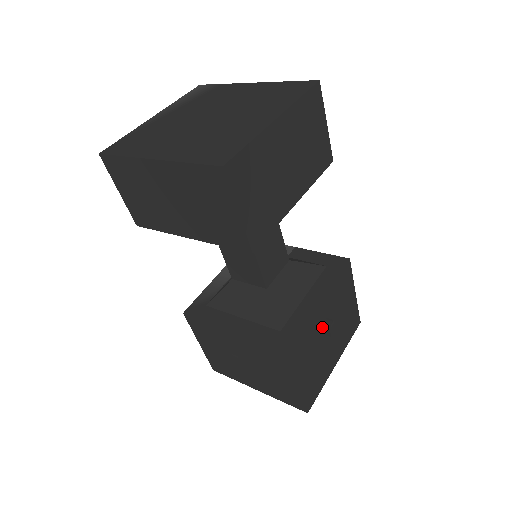
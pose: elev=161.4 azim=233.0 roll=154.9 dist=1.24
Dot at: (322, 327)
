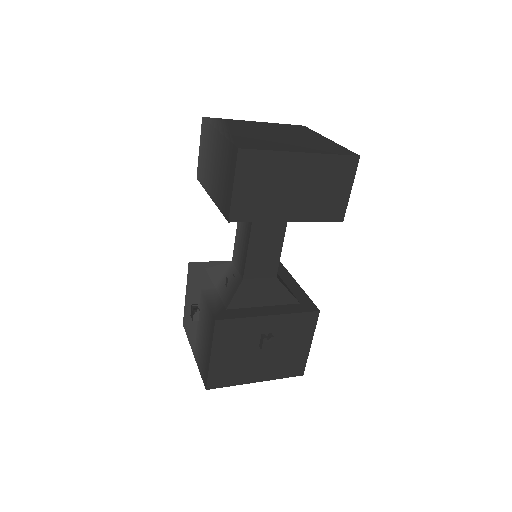
Dot at: occluded
